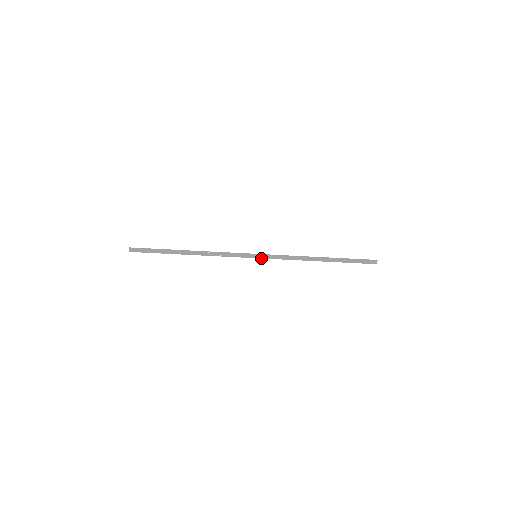
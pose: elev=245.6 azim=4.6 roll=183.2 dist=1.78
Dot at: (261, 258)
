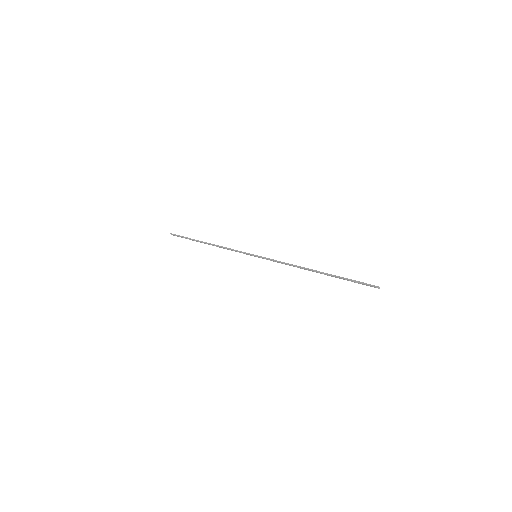
Dot at: occluded
